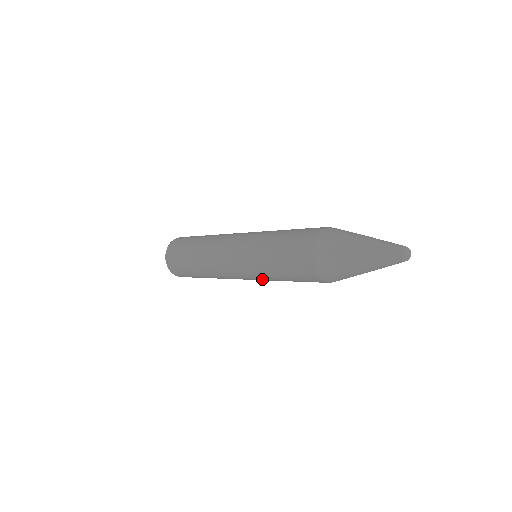
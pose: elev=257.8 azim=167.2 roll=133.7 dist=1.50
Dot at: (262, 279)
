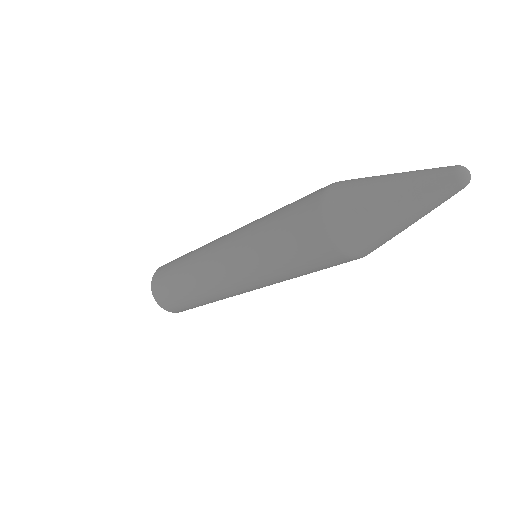
Dot at: (248, 262)
